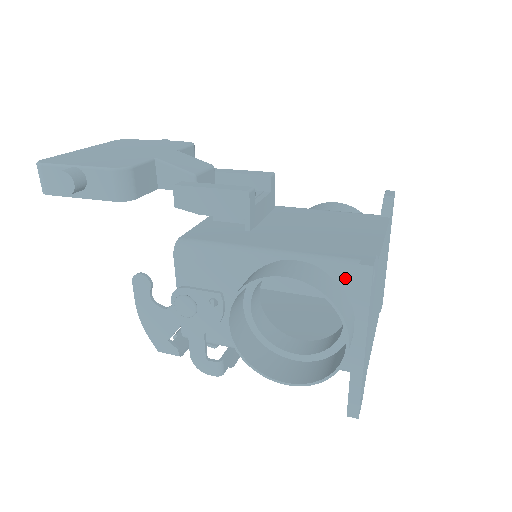
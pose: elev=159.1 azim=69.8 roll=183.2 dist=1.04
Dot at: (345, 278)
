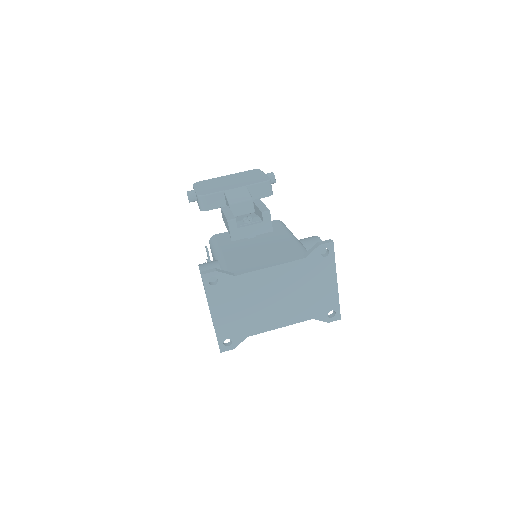
Dot at: occluded
